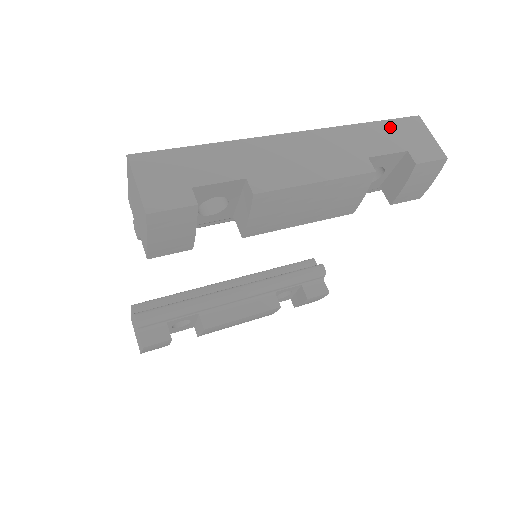
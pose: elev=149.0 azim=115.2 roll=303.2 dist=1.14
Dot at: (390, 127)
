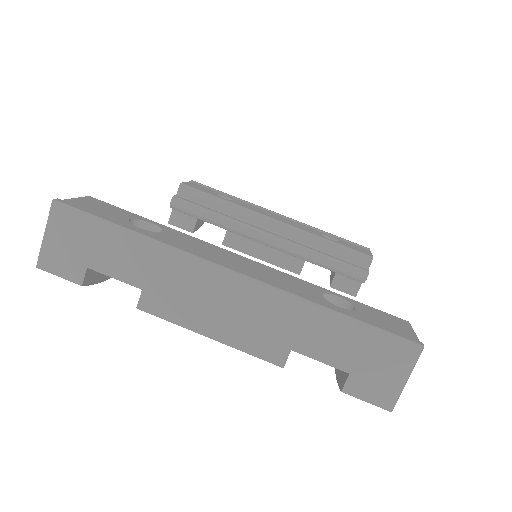
Dot at: (362, 336)
